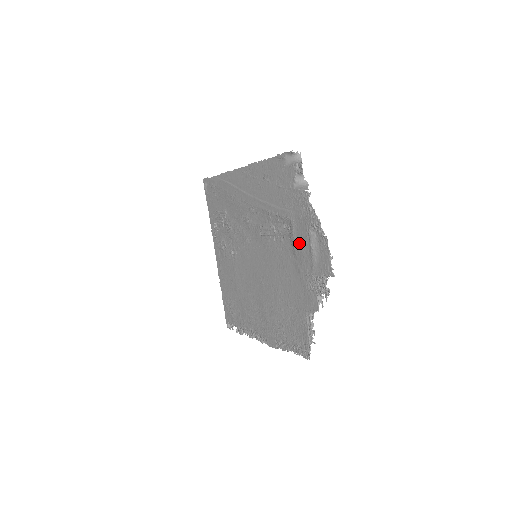
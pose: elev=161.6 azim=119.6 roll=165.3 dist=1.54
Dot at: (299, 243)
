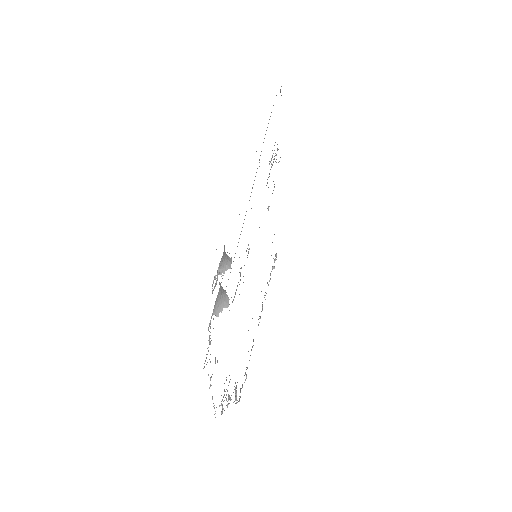
Dot at: occluded
